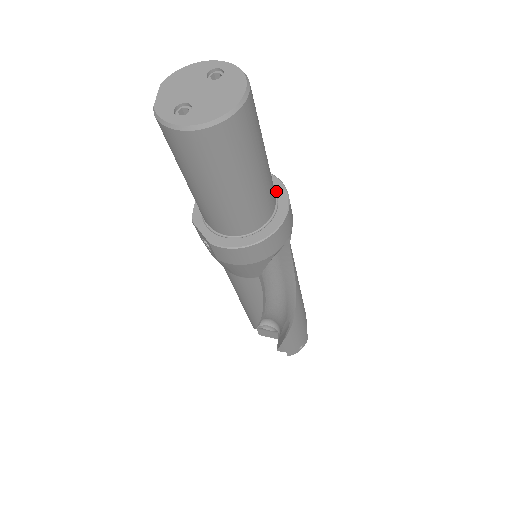
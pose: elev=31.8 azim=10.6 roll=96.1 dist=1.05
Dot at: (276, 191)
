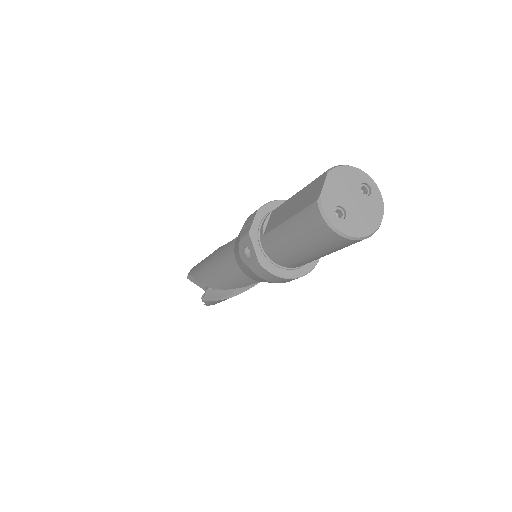
Dot at: occluded
